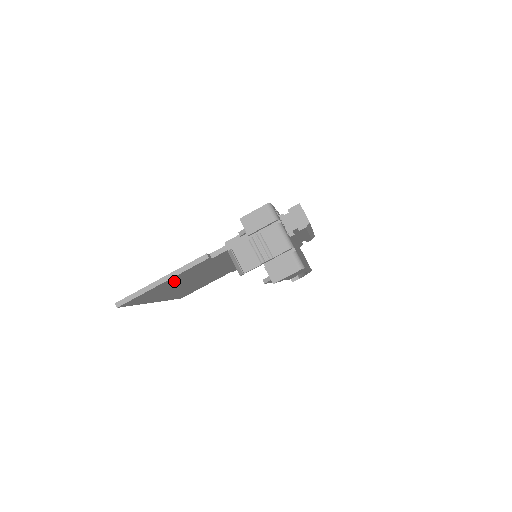
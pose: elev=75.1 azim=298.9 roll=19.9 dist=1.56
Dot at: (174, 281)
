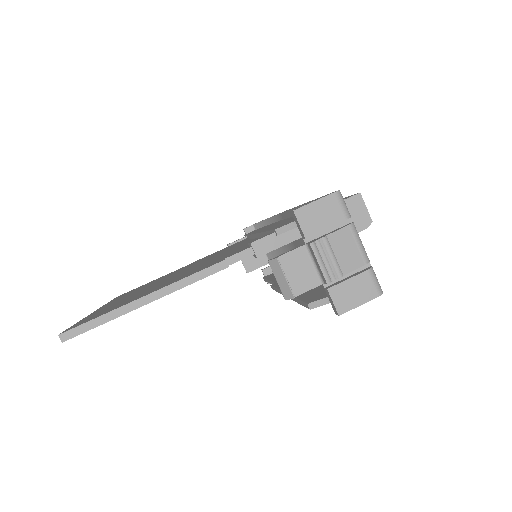
Dot at: occluded
